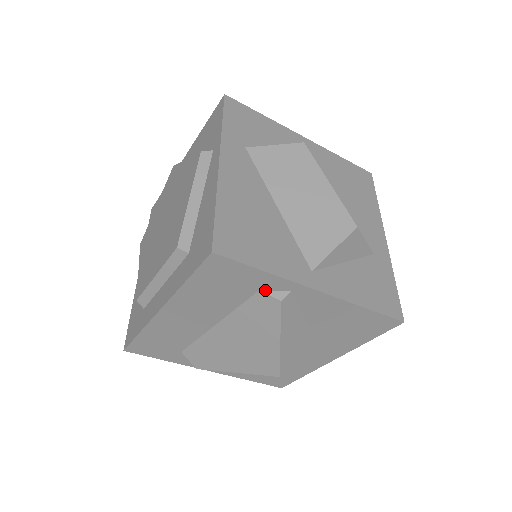
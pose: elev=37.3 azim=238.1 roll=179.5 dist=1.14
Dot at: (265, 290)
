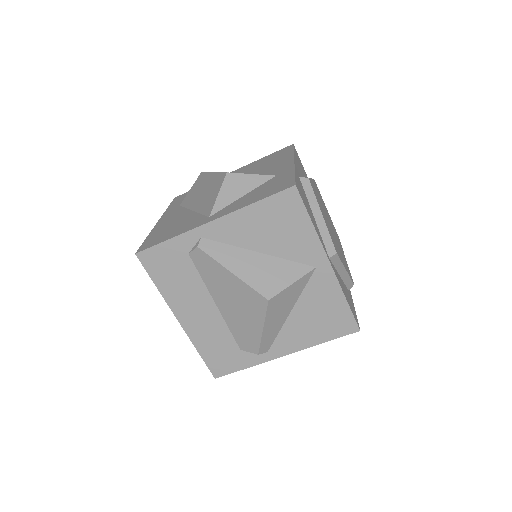
Dot at: (190, 251)
